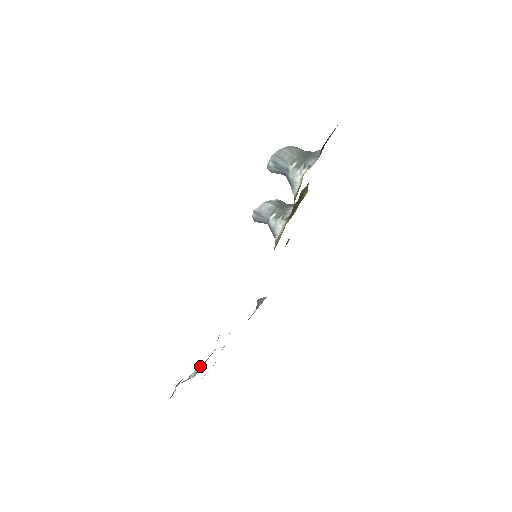
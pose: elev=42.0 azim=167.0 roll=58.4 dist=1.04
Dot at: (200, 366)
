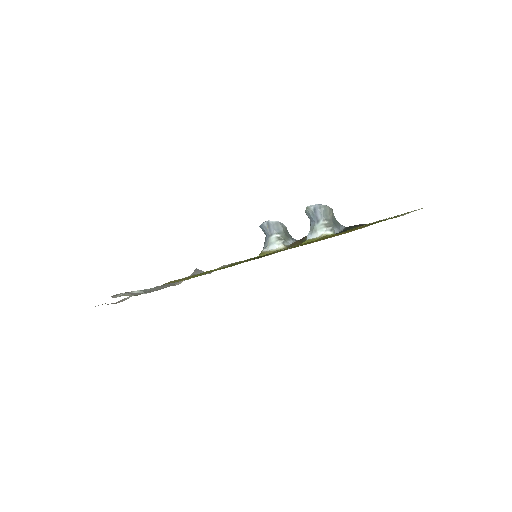
Dot at: (144, 290)
